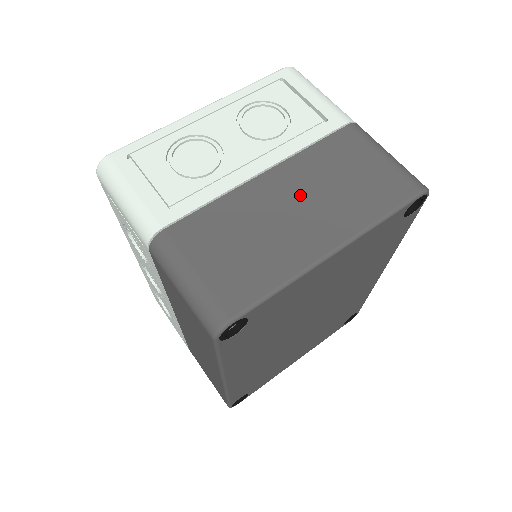
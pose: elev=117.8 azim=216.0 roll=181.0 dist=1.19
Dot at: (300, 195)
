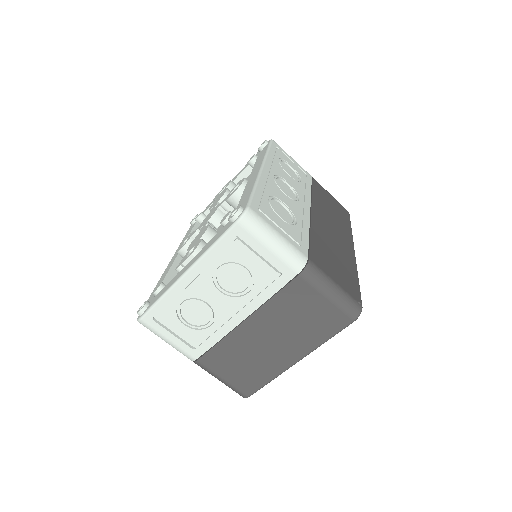
Dot at: (271, 333)
